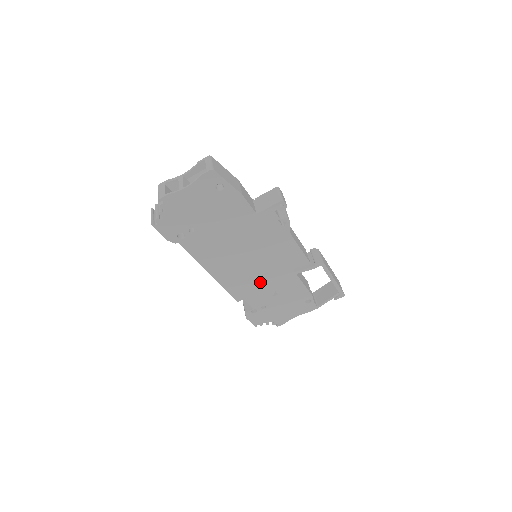
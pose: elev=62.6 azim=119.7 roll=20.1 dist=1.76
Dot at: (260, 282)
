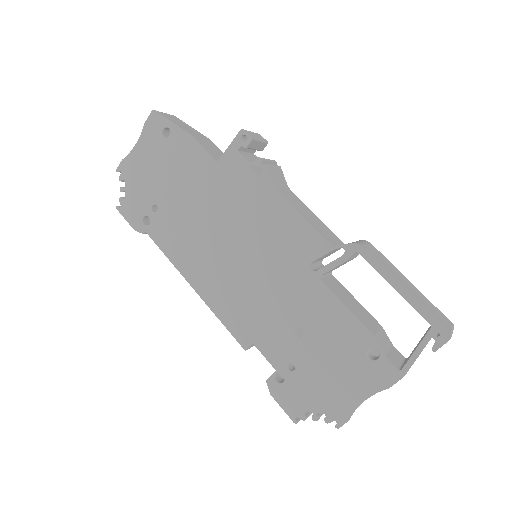
Dot at: (266, 301)
